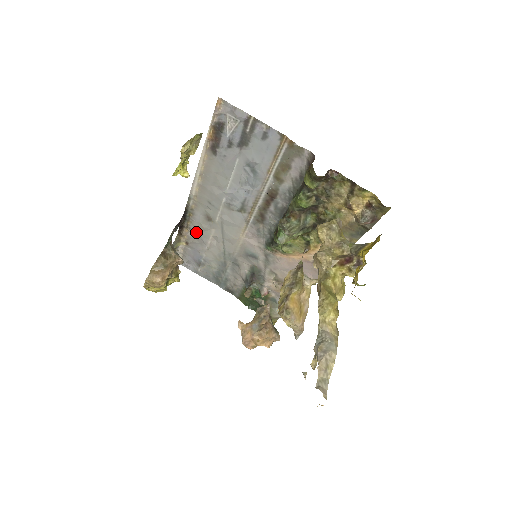
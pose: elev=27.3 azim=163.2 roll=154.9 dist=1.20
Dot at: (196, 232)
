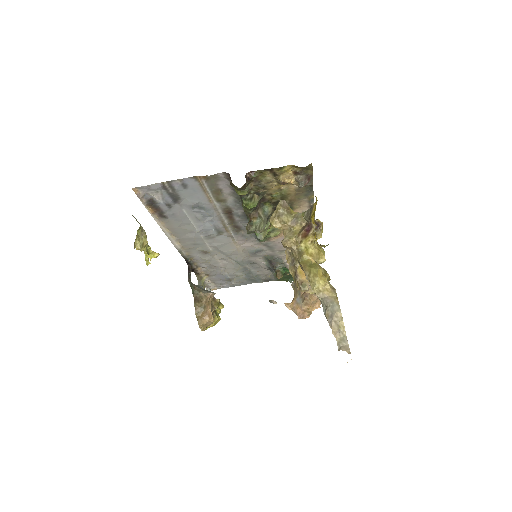
Dot at: (206, 265)
